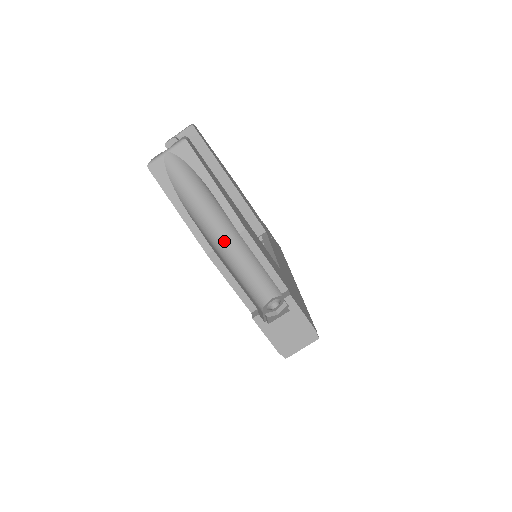
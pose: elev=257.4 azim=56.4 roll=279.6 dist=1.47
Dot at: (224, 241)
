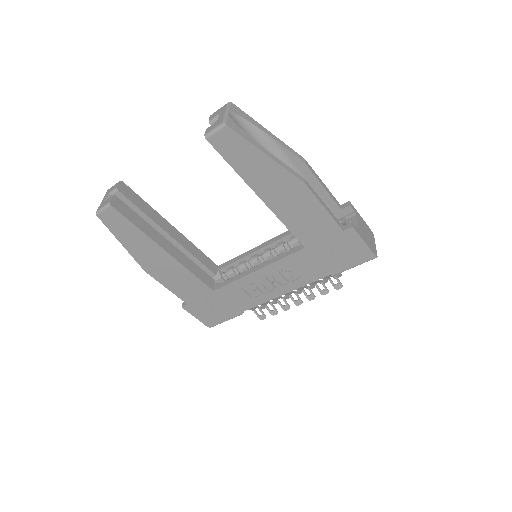
Dot at: occluded
